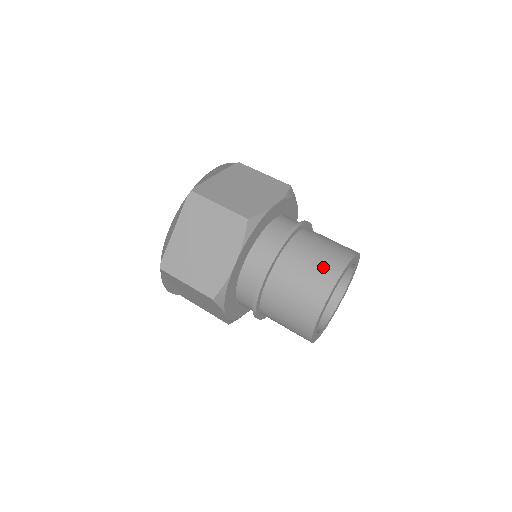
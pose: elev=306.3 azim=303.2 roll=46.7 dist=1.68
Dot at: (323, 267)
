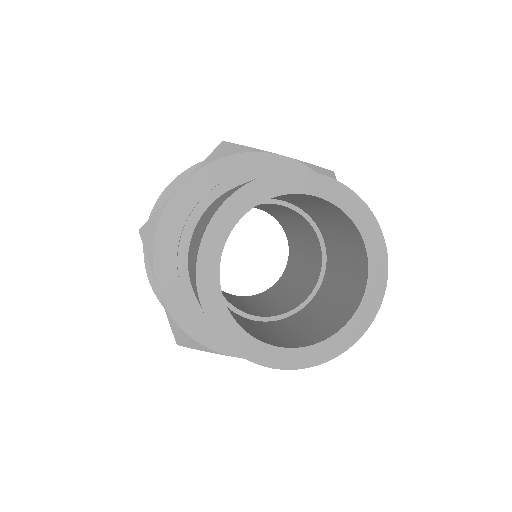
Dot at: occluded
